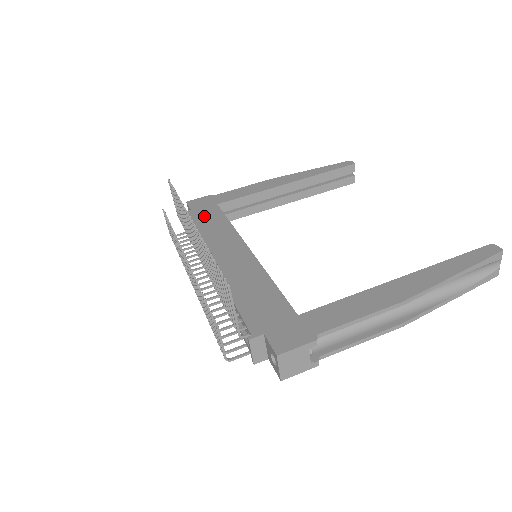
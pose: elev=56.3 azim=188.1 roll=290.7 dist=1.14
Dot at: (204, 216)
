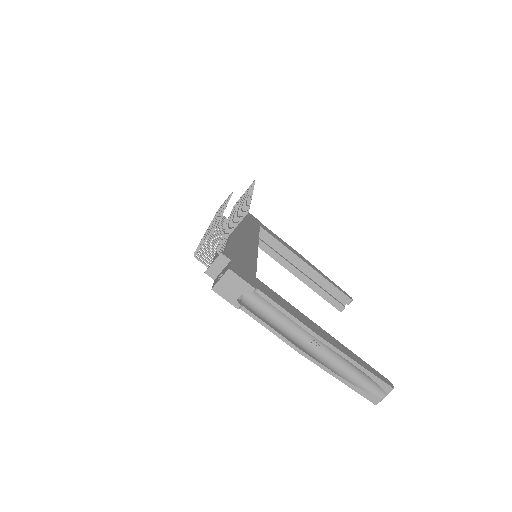
Dot at: (248, 219)
